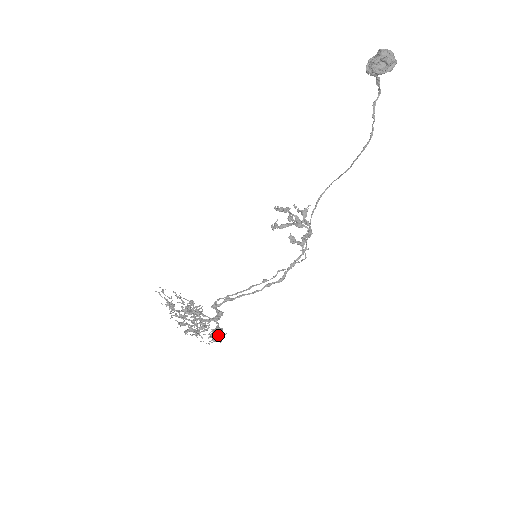
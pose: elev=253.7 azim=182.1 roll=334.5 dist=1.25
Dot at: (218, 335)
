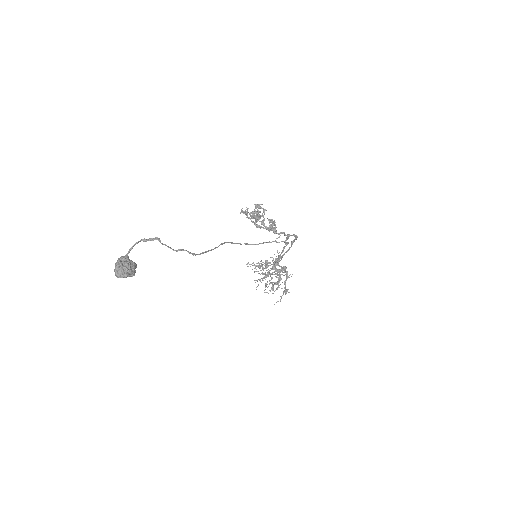
Dot at: (284, 292)
